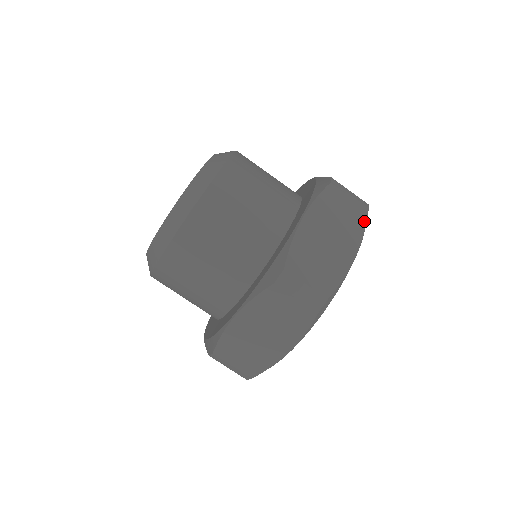
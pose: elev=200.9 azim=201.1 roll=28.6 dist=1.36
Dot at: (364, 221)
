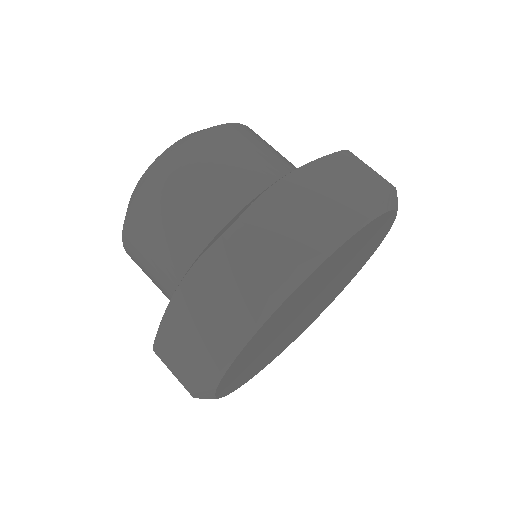
Dot at: (262, 302)
